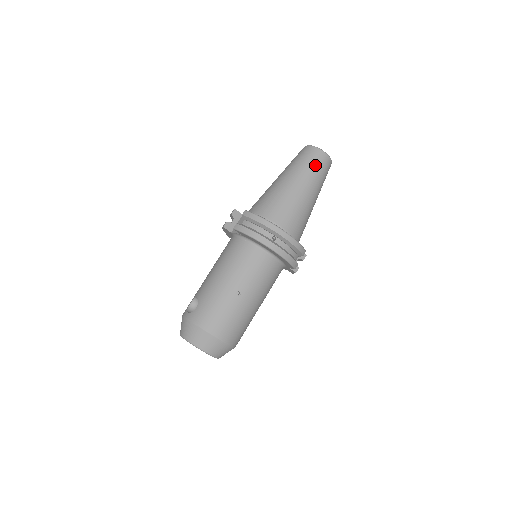
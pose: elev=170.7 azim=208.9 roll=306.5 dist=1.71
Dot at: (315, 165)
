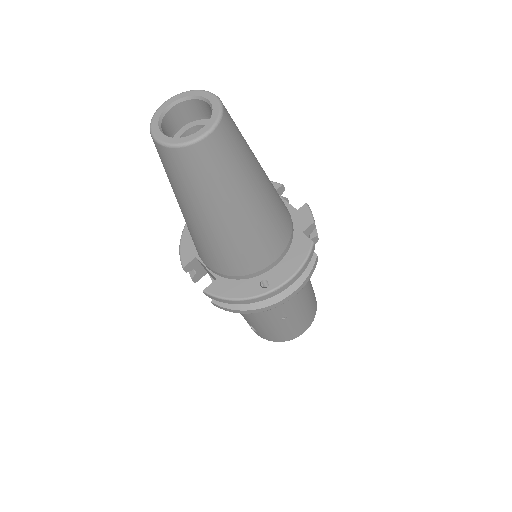
Dot at: (211, 176)
